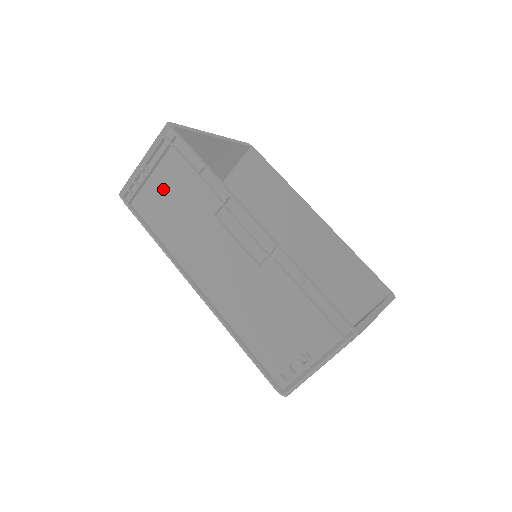
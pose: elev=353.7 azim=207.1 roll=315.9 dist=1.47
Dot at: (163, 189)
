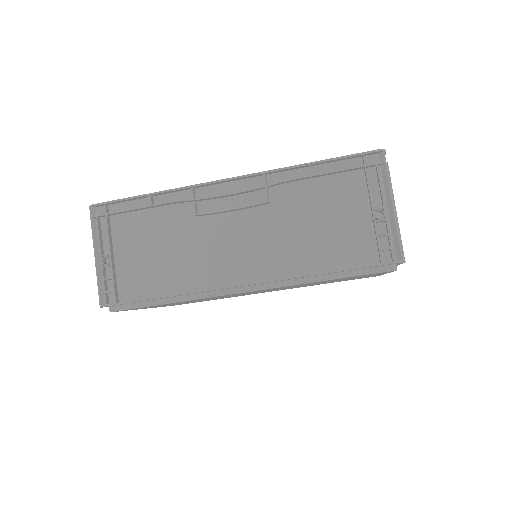
Dot at: (135, 255)
